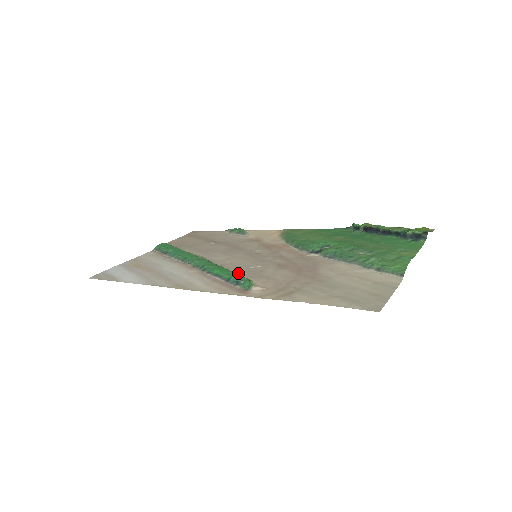
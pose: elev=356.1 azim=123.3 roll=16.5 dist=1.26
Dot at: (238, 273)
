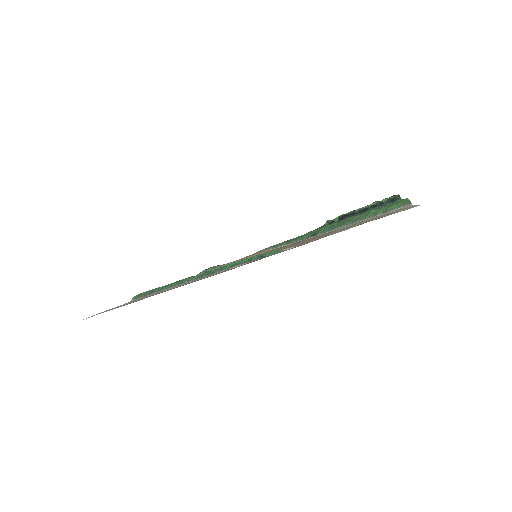
Dot at: occluded
